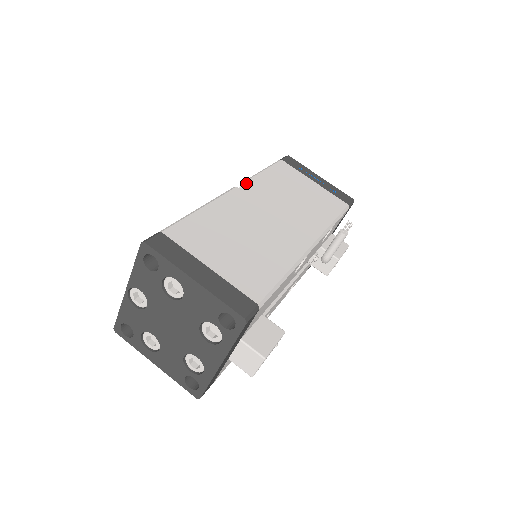
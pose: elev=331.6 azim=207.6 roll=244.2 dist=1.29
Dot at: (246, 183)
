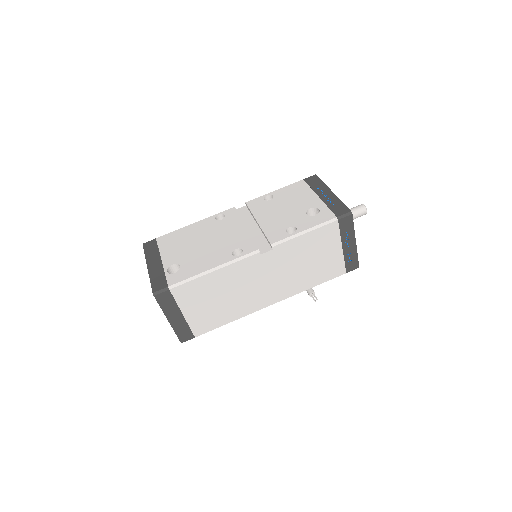
Dot at: (272, 248)
